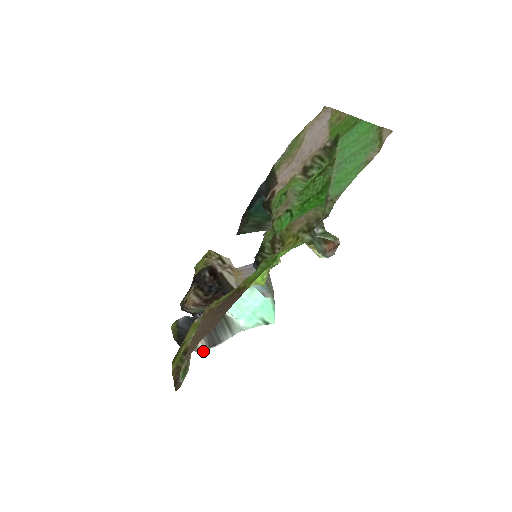
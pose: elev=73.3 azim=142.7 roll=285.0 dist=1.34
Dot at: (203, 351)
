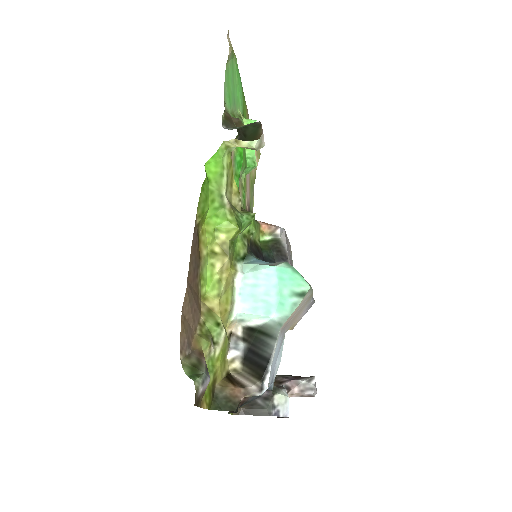
Dot at: (258, 389)
